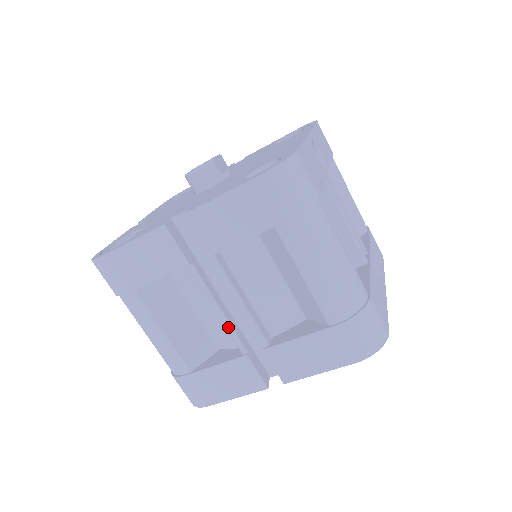
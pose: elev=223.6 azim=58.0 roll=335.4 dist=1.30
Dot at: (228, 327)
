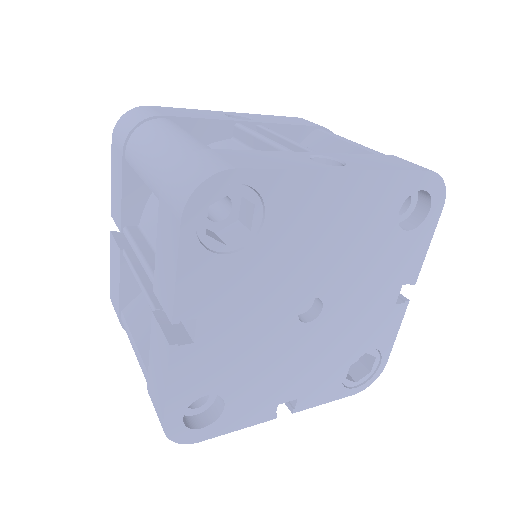
Dot at: (143, 291)
